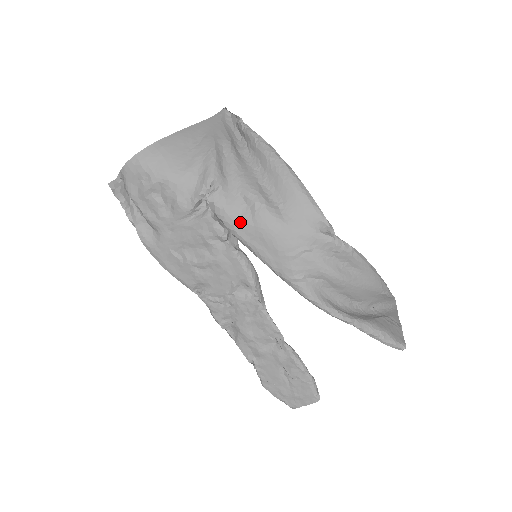
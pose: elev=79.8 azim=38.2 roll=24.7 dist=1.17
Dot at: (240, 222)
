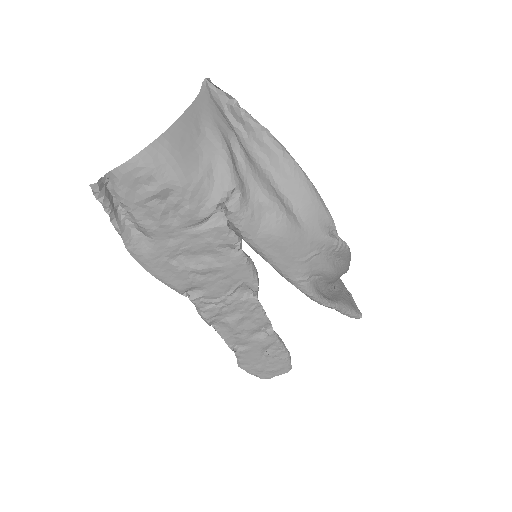
Dot at: (259, 231)
